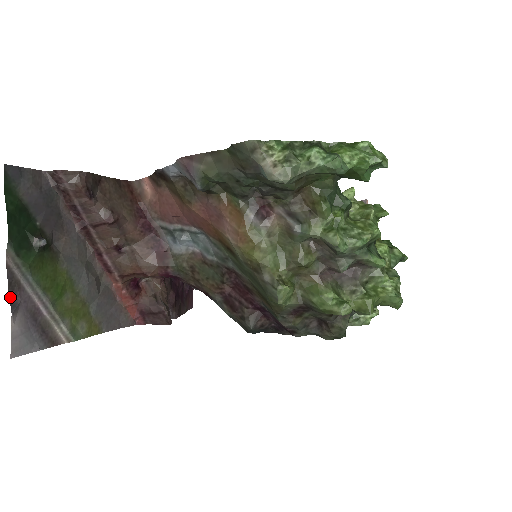
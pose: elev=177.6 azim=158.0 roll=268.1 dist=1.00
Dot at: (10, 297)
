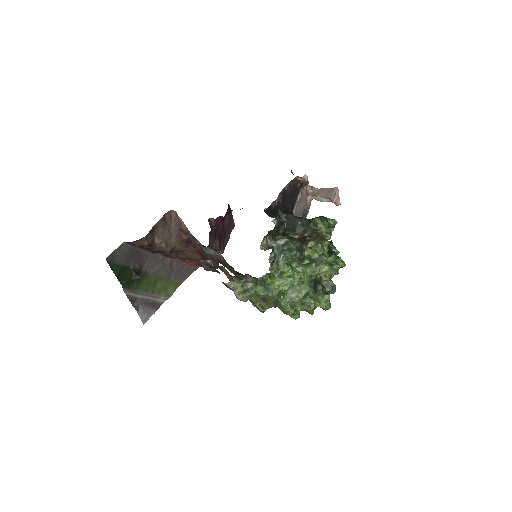
Dot at: (133, 305)
